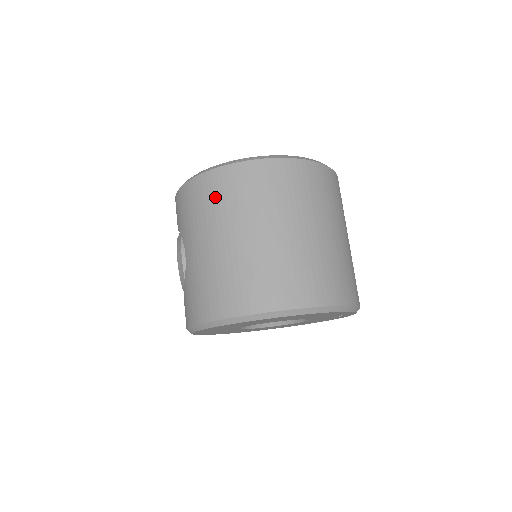
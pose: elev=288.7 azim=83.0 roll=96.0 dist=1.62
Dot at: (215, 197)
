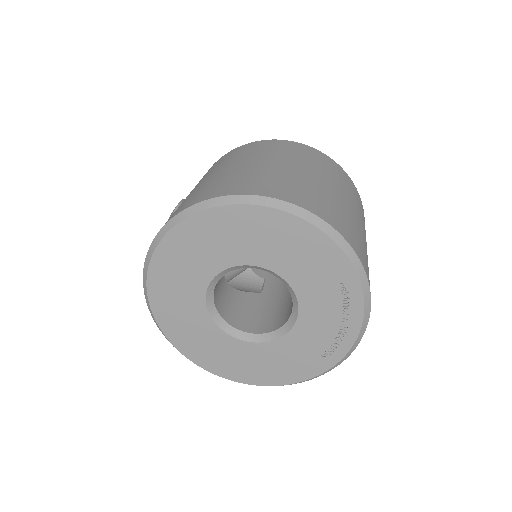
Dot at: (237, 153)
